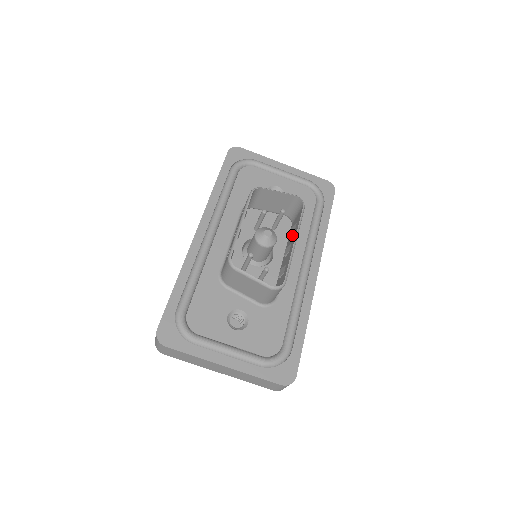
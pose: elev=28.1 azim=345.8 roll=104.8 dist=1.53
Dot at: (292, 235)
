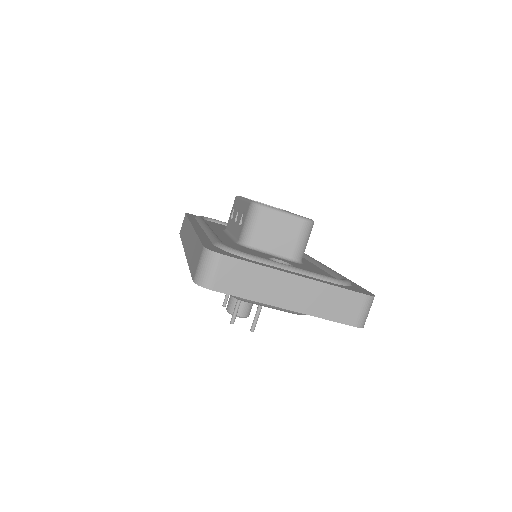
Dot at: occluded
